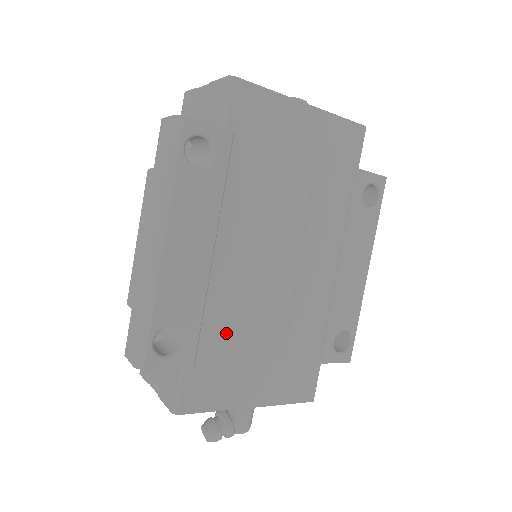
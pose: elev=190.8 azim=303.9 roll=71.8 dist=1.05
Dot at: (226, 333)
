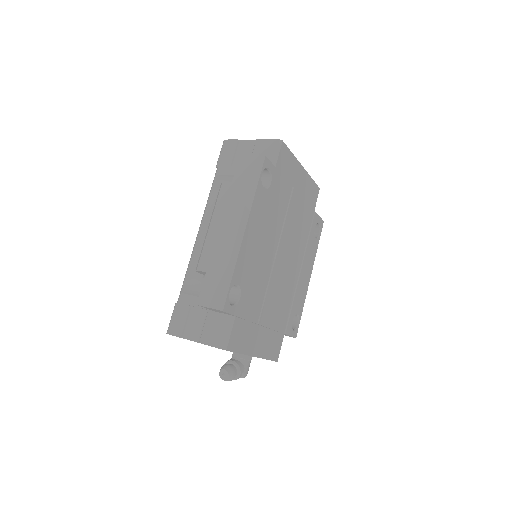
Dot at: (255, 298)
